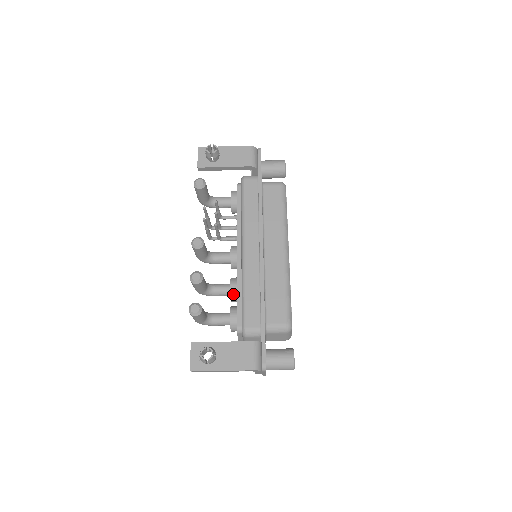
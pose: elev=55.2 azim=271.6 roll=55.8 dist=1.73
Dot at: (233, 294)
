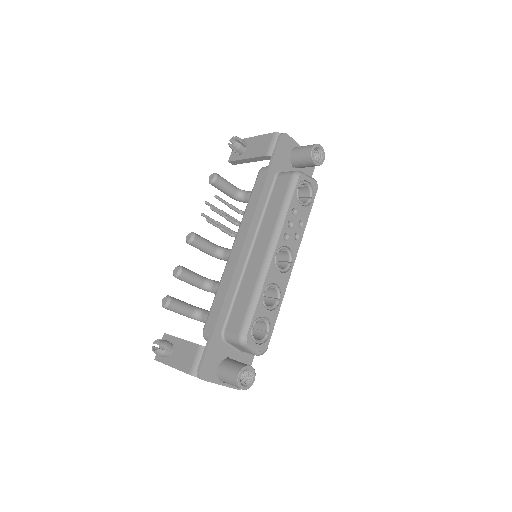
Dot at: occluded
